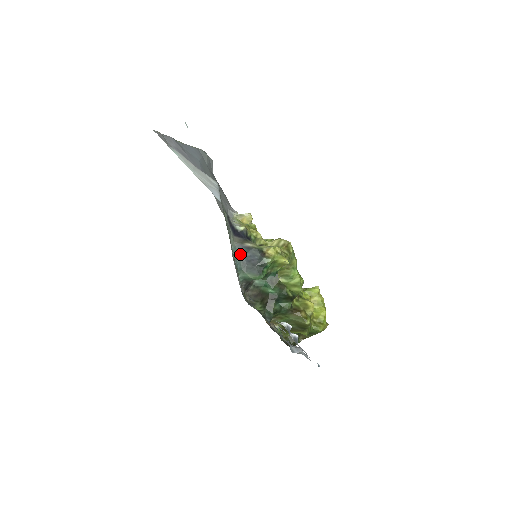
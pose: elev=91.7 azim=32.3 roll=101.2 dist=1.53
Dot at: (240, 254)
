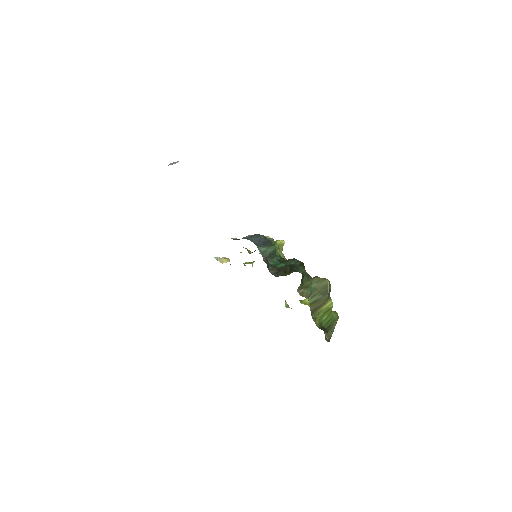
Dot at: (249, 239)
